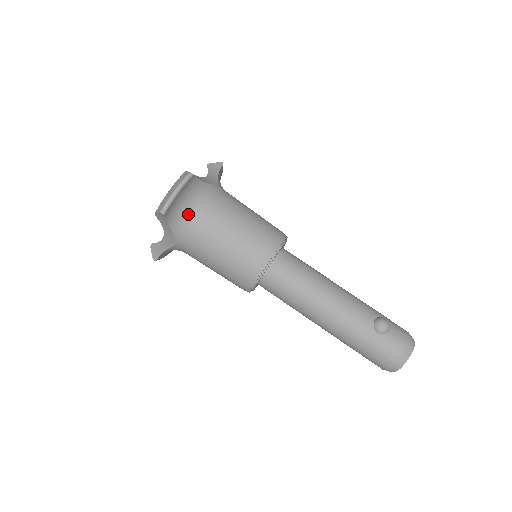
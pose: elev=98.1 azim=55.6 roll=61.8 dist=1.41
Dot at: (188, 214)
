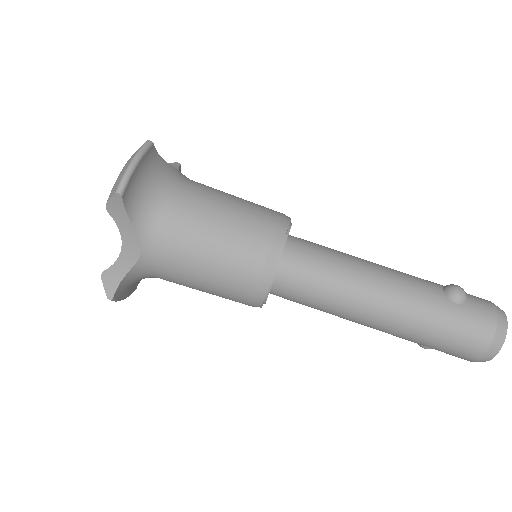
Dot at: (154, 201)
